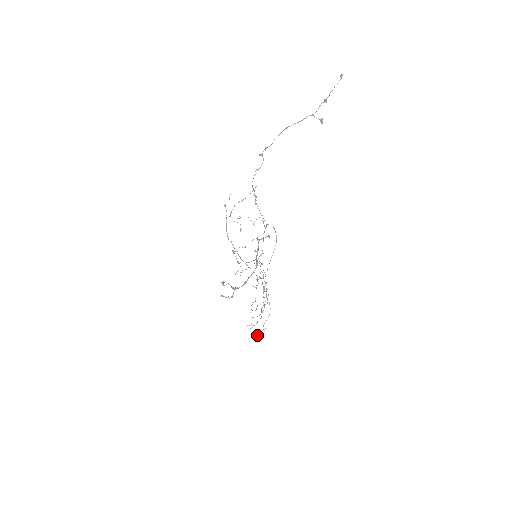
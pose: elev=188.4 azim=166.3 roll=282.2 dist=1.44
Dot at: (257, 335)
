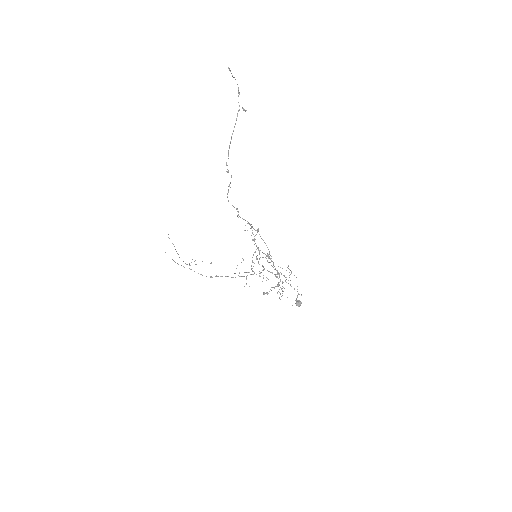
Dot at: (300, 305)
